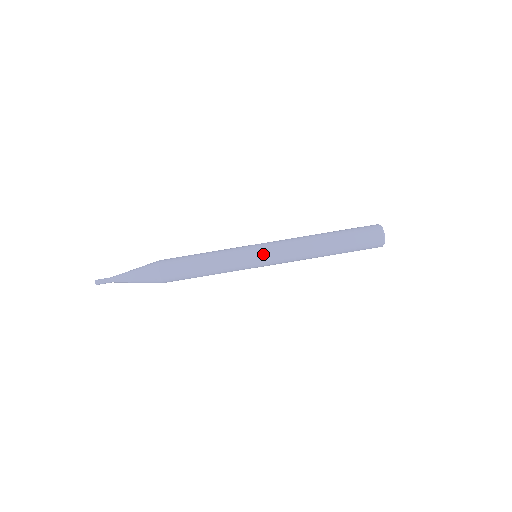
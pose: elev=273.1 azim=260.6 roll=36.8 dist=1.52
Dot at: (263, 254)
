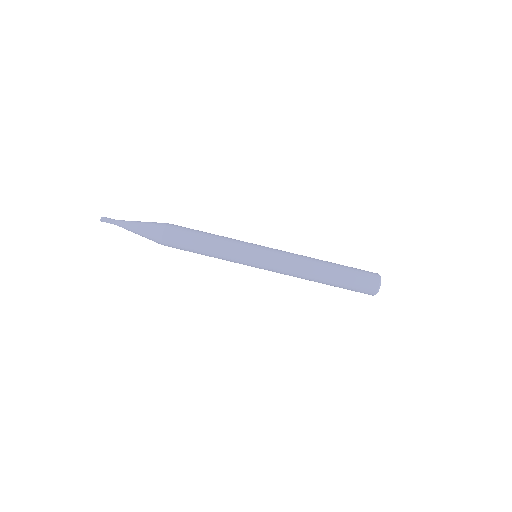
Dot at: (265, 248)
